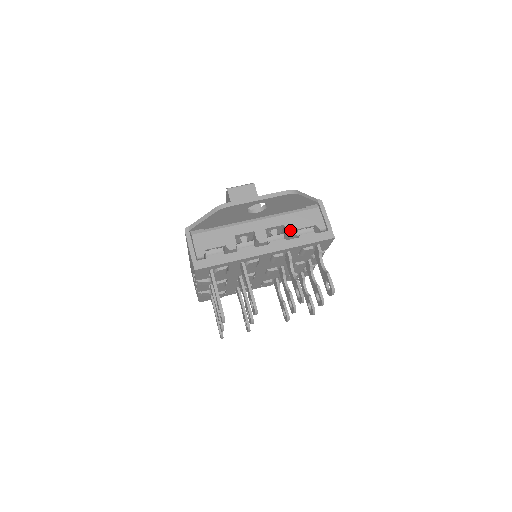
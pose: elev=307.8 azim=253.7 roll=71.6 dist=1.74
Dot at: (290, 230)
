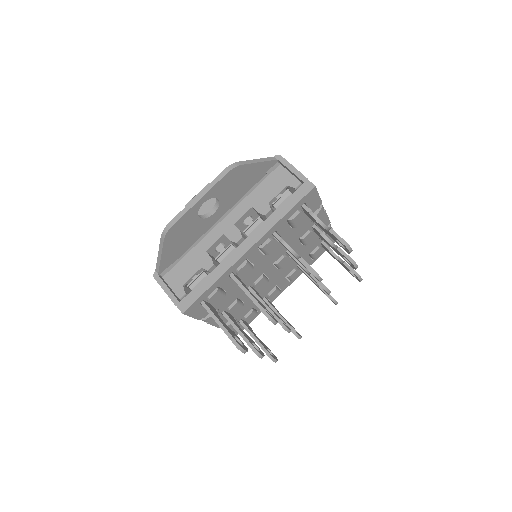
Dot at: (261, 209)
